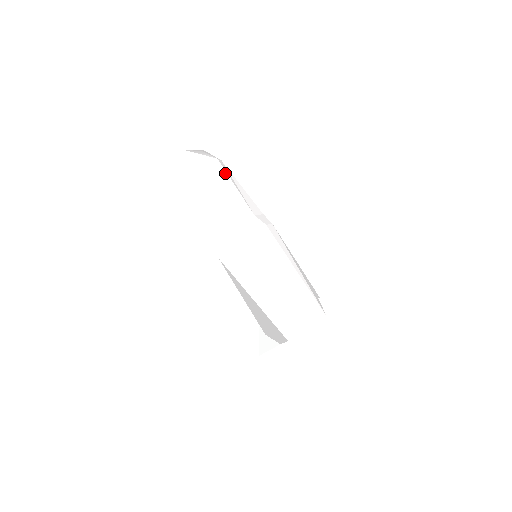
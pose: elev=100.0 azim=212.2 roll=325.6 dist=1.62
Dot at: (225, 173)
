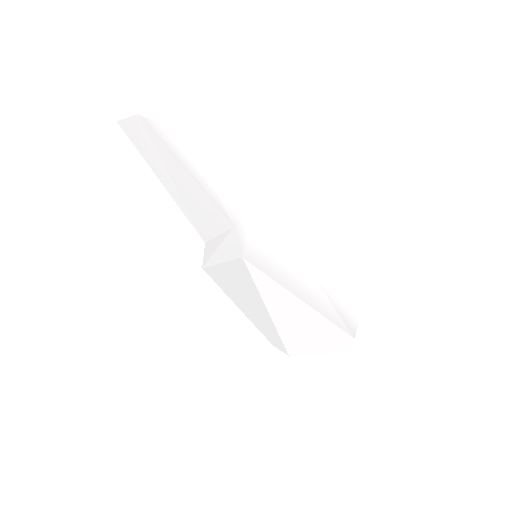
Dot at: (200, 149)
